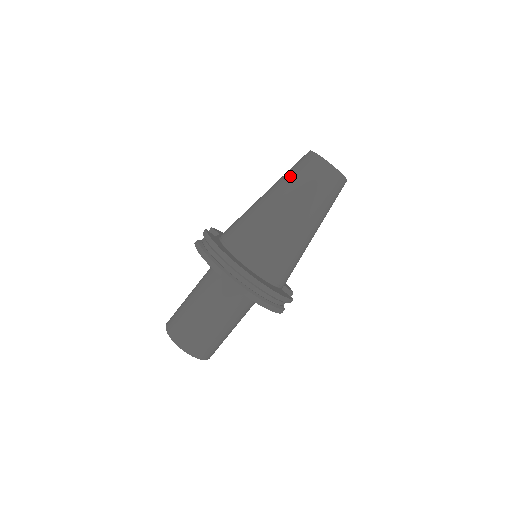
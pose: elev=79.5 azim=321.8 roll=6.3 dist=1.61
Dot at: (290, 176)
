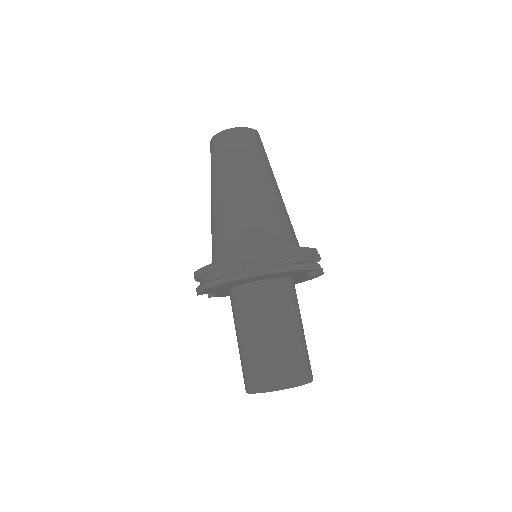
Dot at: (212, 170)
